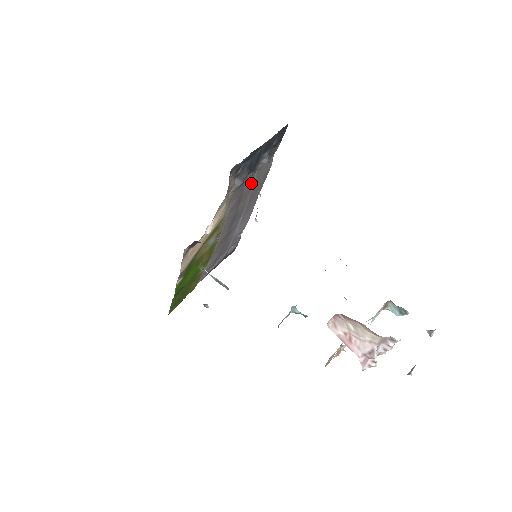
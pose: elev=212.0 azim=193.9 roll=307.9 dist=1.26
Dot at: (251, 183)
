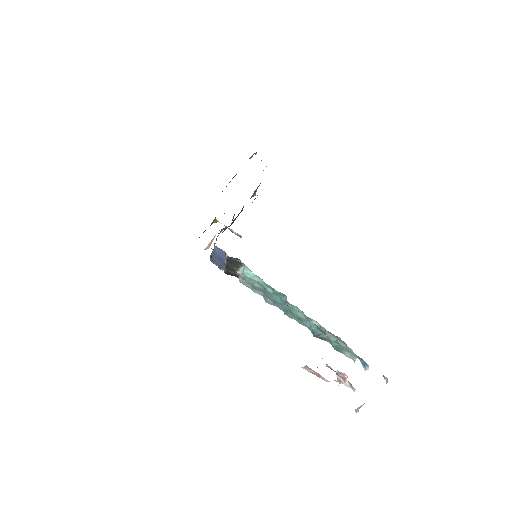
Dot at: occluded
